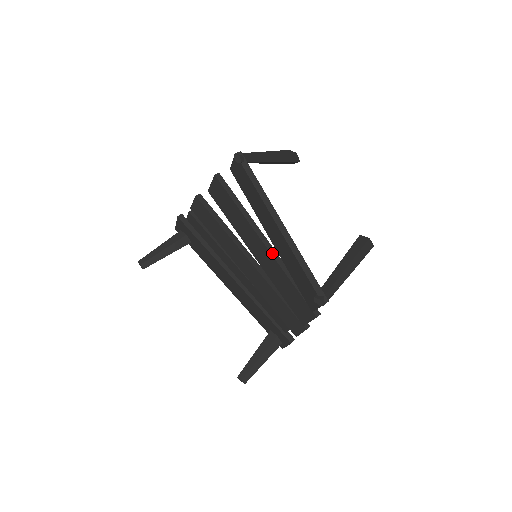
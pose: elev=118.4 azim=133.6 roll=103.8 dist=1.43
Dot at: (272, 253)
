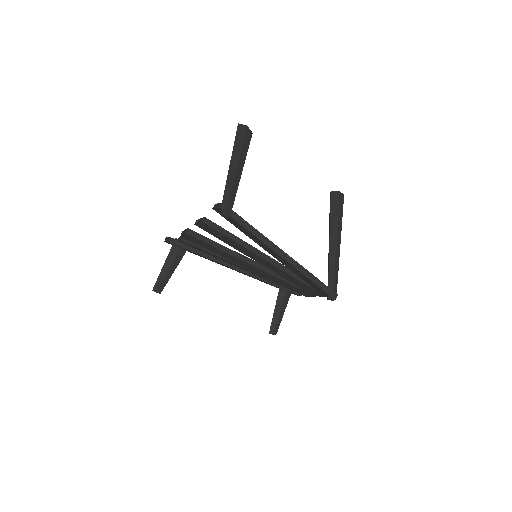
Dot at: (277, 266)
